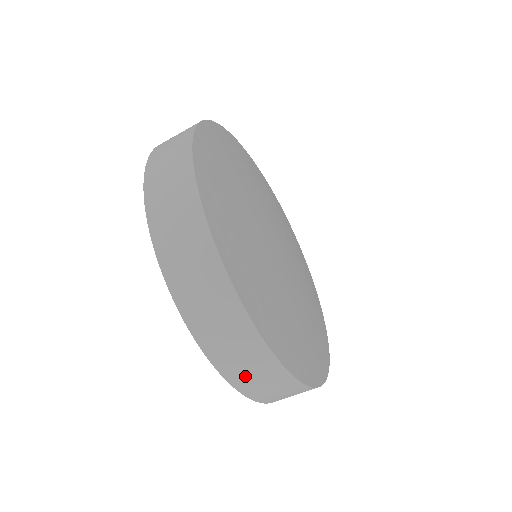
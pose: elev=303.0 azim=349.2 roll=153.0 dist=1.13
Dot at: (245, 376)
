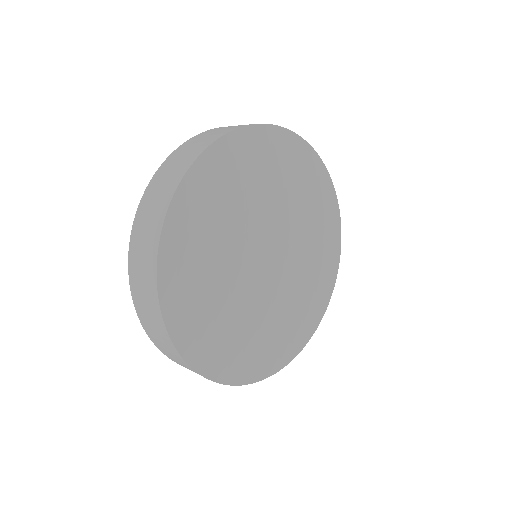
Dot at: (143, 221)
